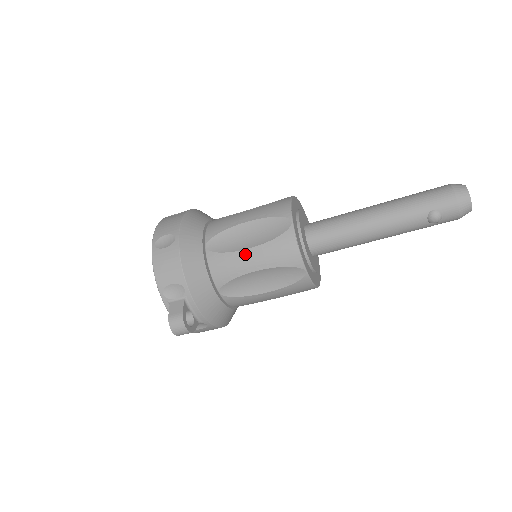
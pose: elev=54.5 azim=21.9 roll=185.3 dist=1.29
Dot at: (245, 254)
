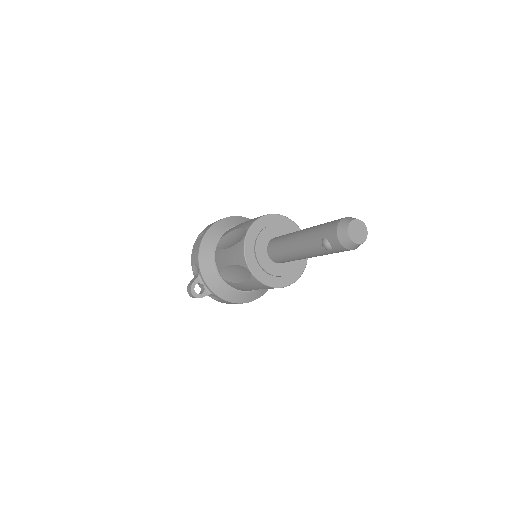
Dot at: (226, 252)
